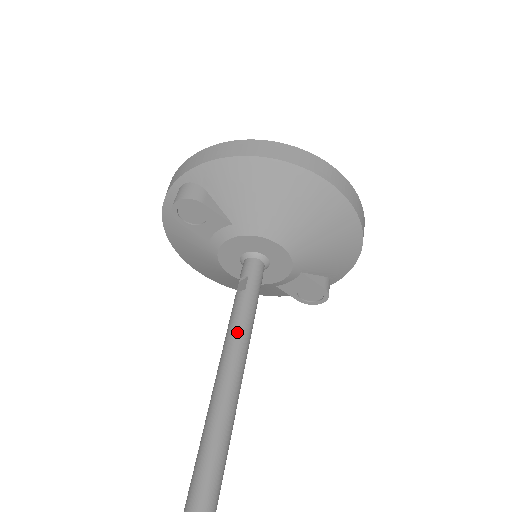
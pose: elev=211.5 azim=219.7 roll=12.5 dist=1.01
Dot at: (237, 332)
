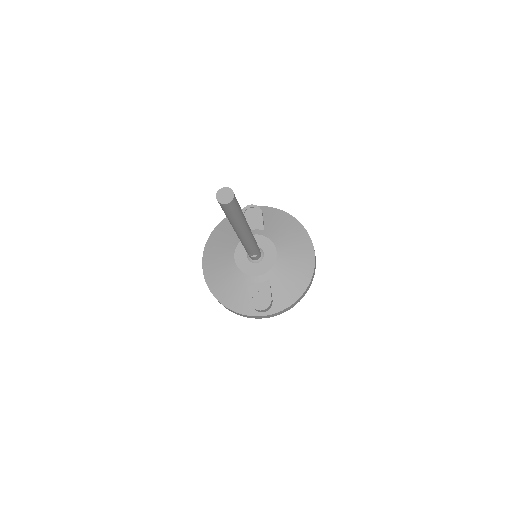
Dot at: occluded
